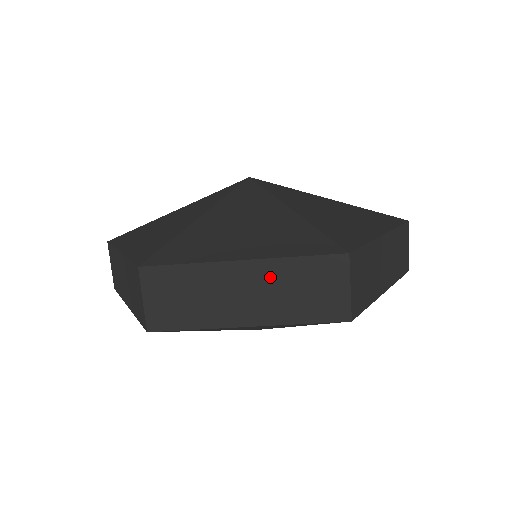
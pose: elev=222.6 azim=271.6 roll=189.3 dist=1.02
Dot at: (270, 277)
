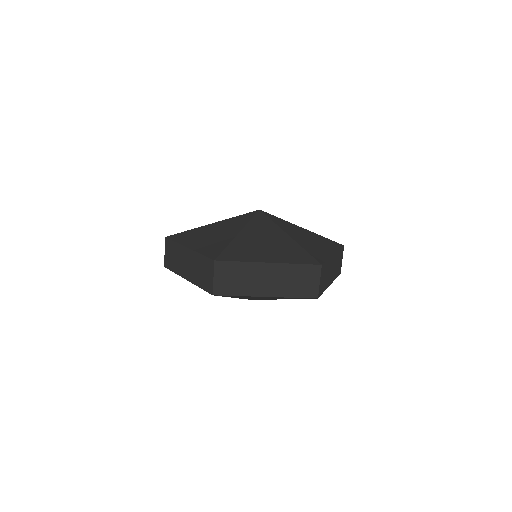
Dot at: (282, 273)
